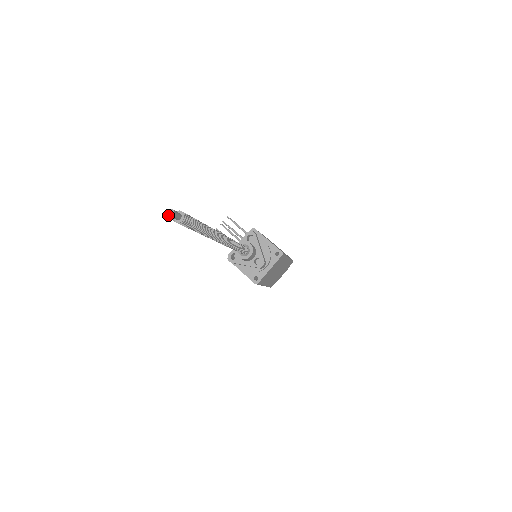
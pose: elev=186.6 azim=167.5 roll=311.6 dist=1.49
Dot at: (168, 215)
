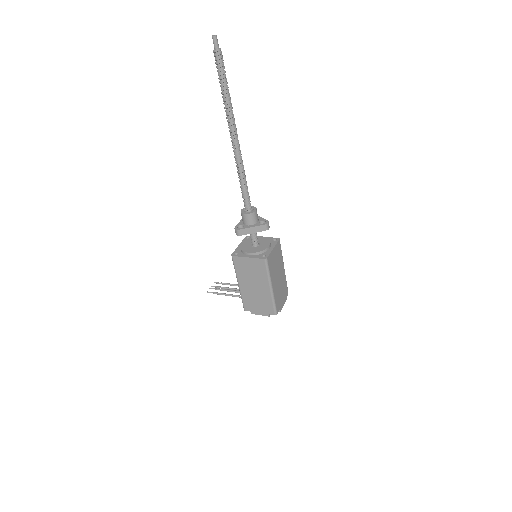
Dot at: (213, 36)
